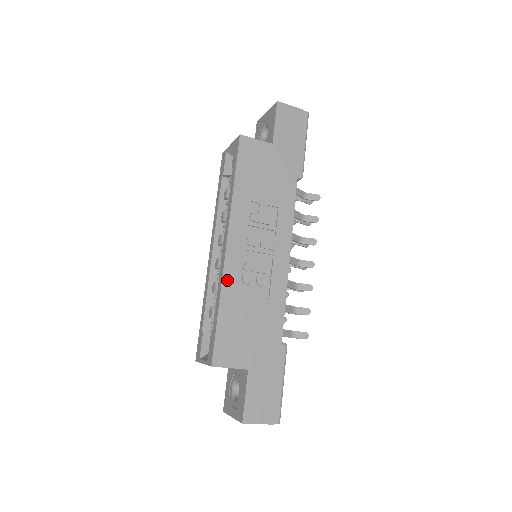
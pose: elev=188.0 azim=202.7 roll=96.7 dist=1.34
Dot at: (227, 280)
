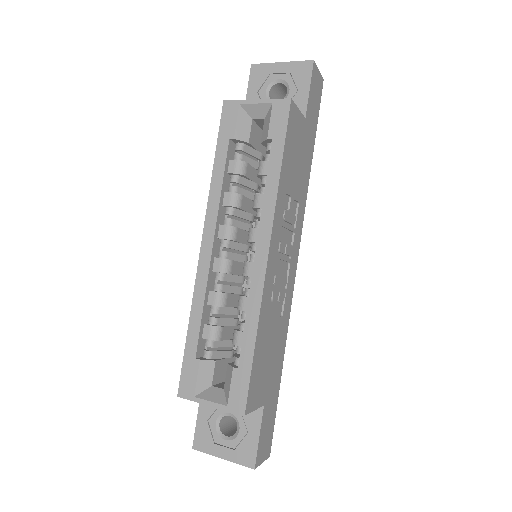
Dot at: (264, 300)
